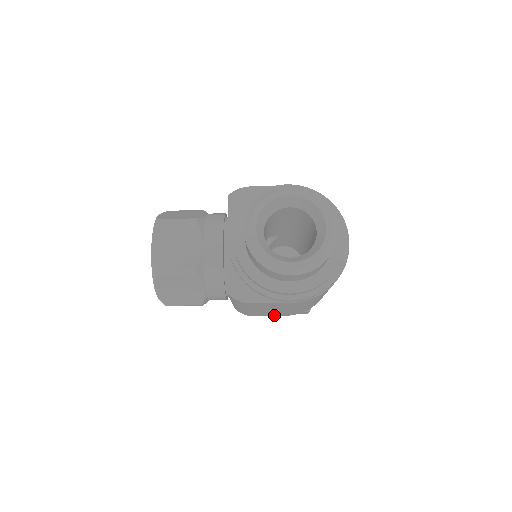
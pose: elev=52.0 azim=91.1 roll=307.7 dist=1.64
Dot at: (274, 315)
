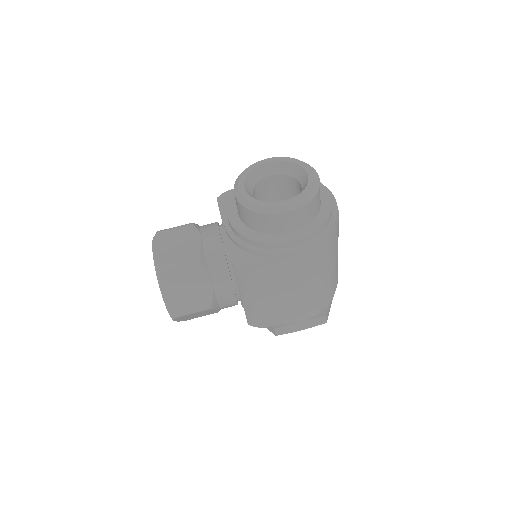
Dot at: (290, 319)
